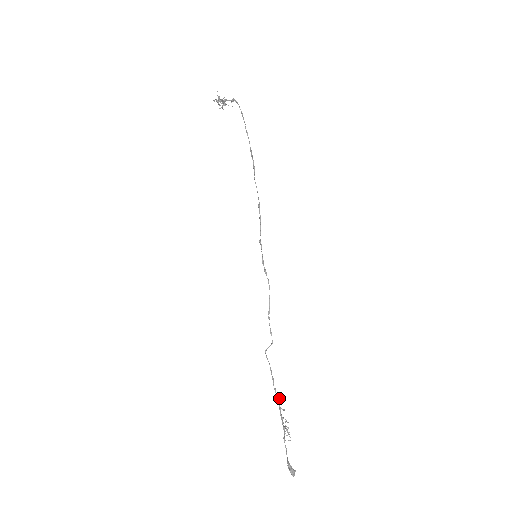
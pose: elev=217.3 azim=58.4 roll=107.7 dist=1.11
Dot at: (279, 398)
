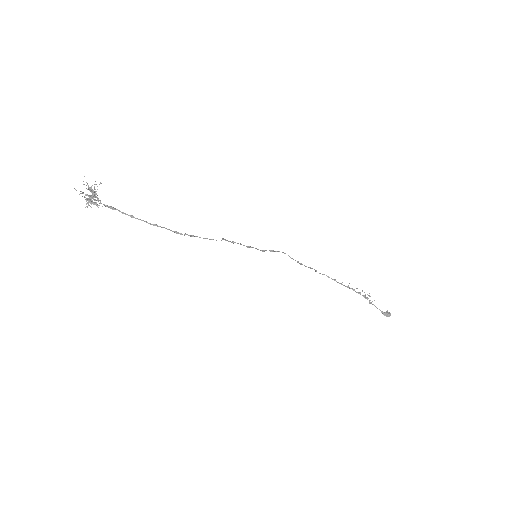
Dot at: (348, 285)
